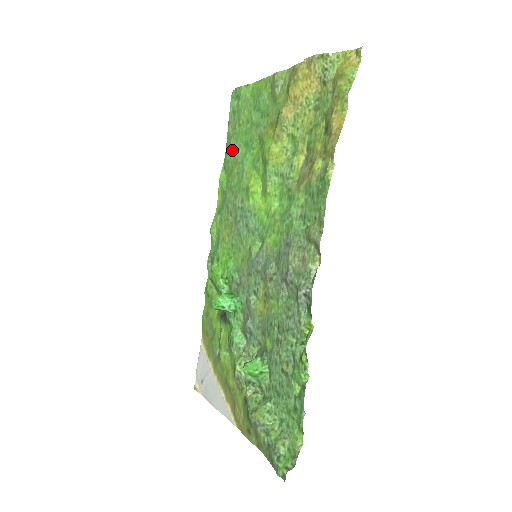
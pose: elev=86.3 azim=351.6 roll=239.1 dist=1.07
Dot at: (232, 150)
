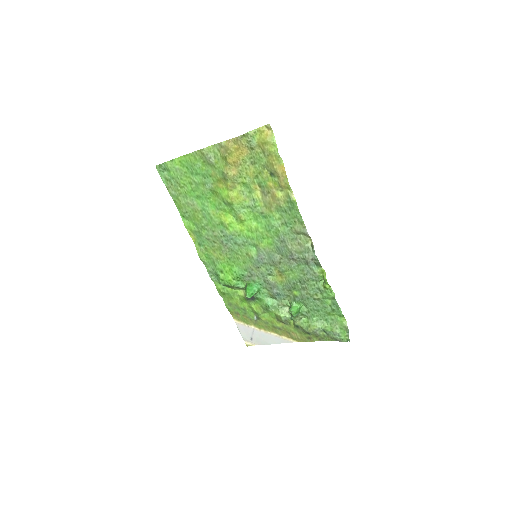
Dot at: (185, 204)
